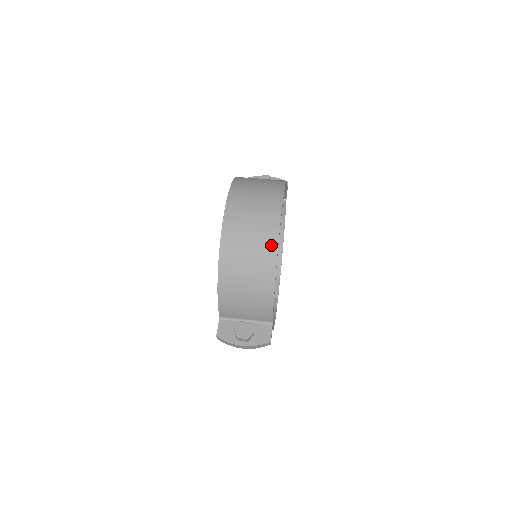
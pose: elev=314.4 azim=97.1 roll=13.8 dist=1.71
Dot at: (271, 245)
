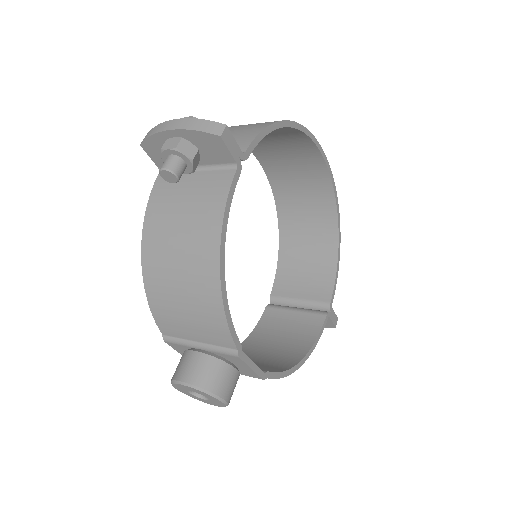
Dot at: occluded
